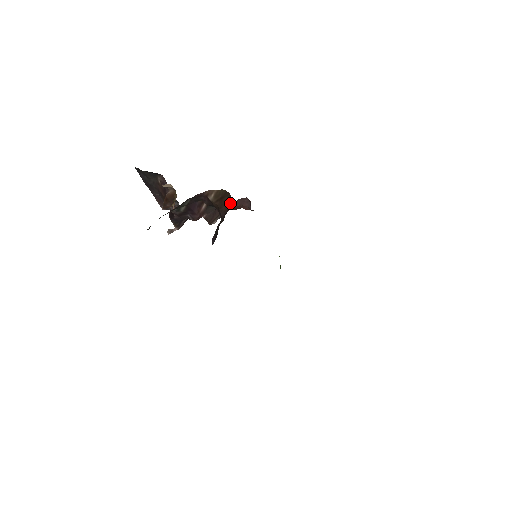
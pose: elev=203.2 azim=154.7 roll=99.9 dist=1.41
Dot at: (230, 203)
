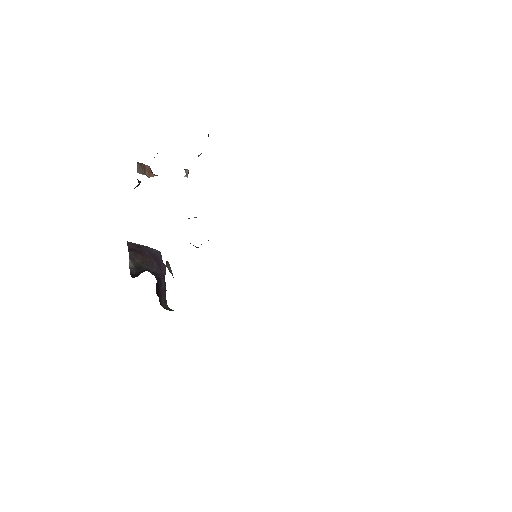
Dot at: occluded
